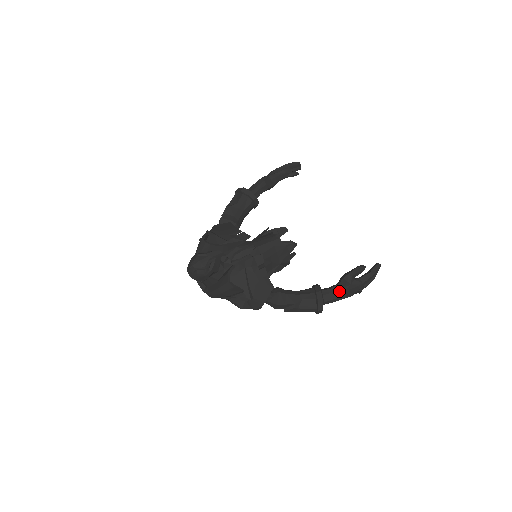
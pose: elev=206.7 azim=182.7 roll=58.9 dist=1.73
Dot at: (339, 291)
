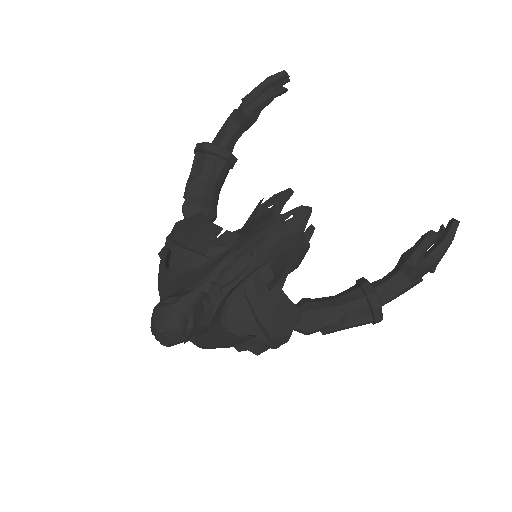
Dot at: (402, 282)
